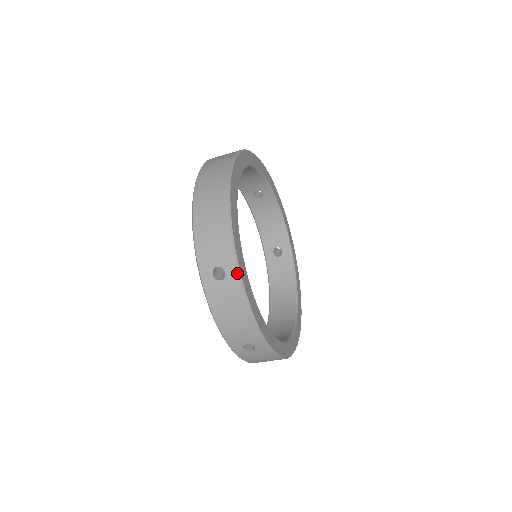
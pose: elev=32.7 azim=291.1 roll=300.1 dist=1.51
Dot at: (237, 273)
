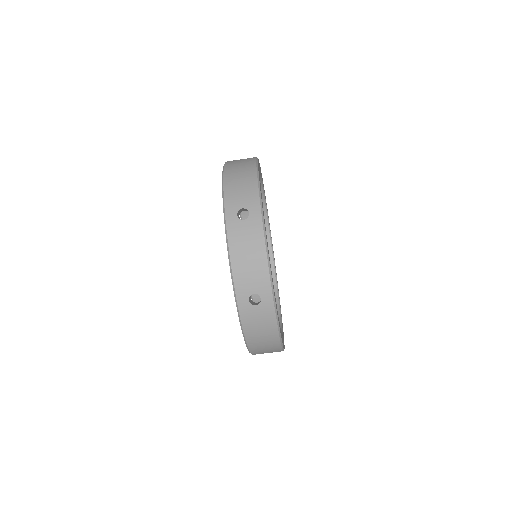
Dot at: (260, 214)
